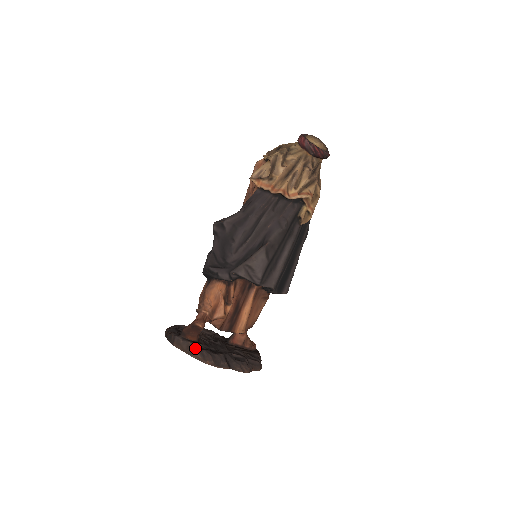
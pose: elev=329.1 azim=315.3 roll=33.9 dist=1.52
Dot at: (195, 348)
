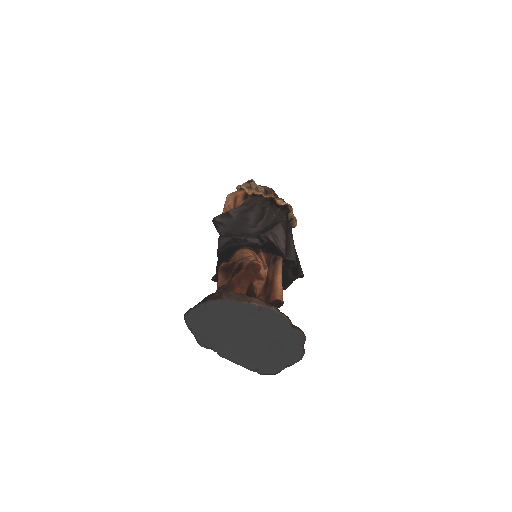
Dot at: occluded
